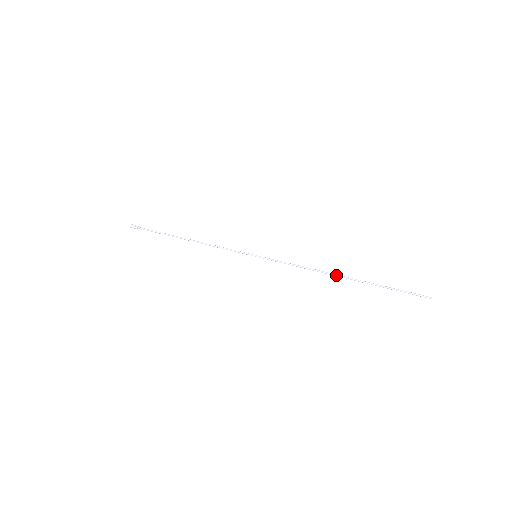
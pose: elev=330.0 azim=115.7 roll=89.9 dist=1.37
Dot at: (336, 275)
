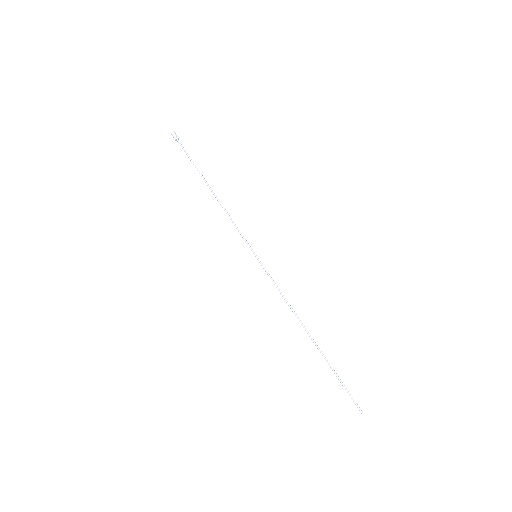
Dot at: (306, 330)
